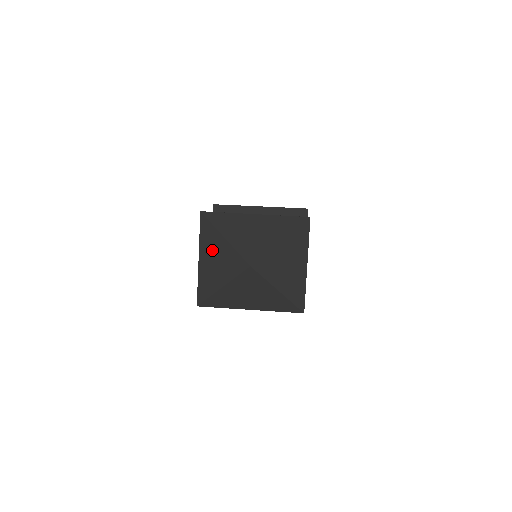
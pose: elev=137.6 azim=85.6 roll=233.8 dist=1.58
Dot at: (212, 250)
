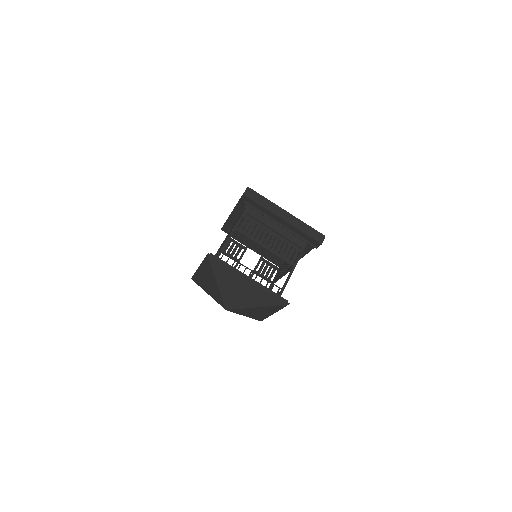
Dot at: (208, 276)
